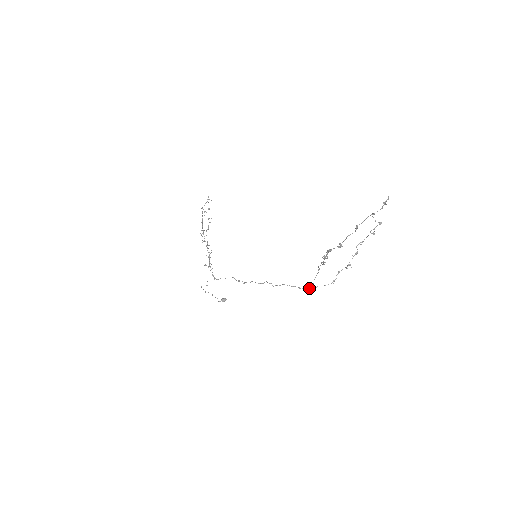
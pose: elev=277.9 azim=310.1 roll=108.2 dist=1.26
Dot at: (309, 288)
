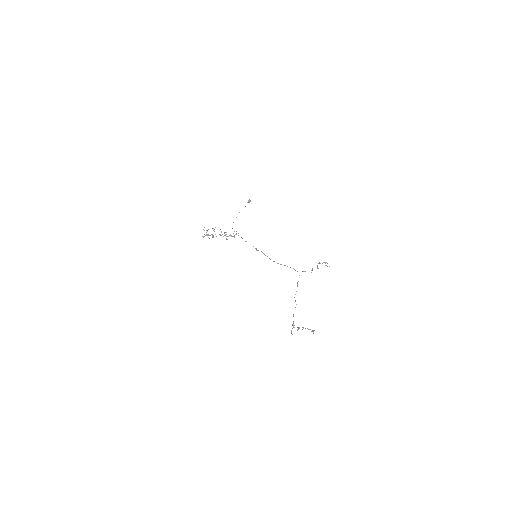
Dot at: occluded
